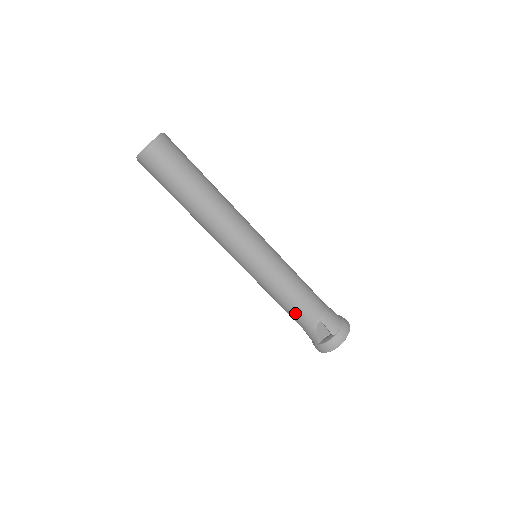
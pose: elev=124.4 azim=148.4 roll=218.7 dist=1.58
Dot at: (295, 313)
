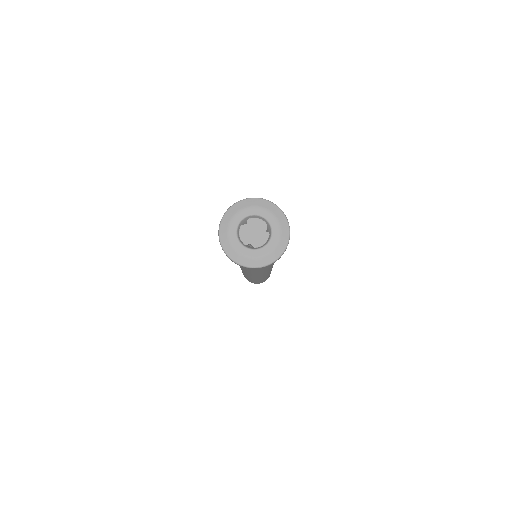
Dot at: occluded
